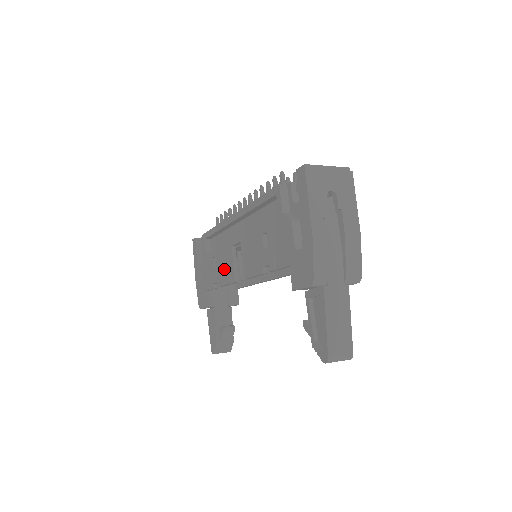
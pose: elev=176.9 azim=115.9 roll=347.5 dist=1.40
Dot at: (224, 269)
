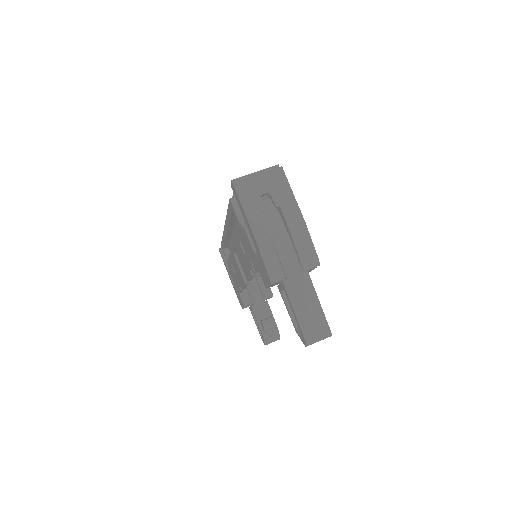
Dot at: (238, 274)
